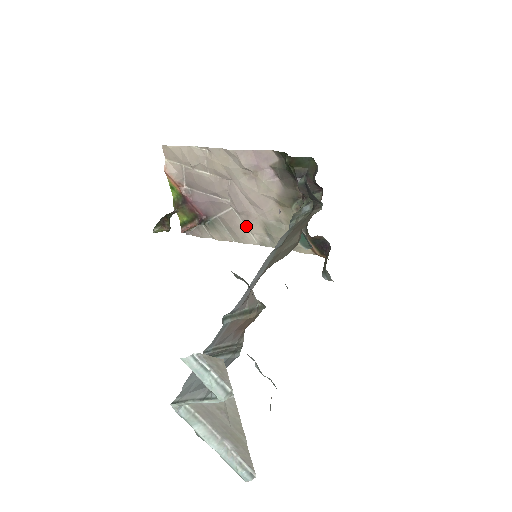
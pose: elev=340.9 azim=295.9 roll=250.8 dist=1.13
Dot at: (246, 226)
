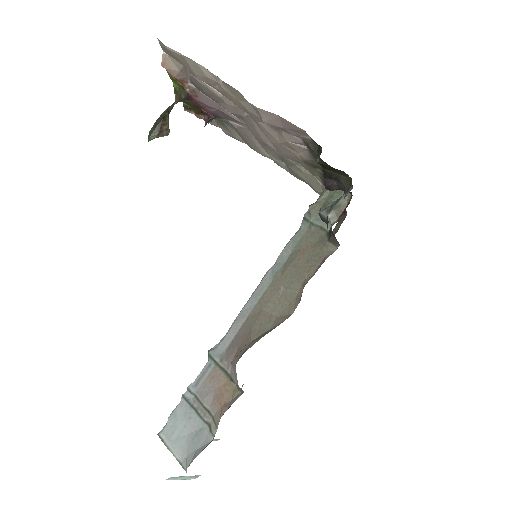
Dot at: (261, 145)
